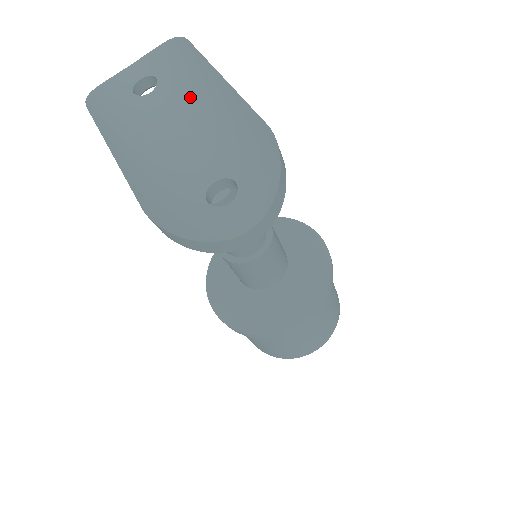
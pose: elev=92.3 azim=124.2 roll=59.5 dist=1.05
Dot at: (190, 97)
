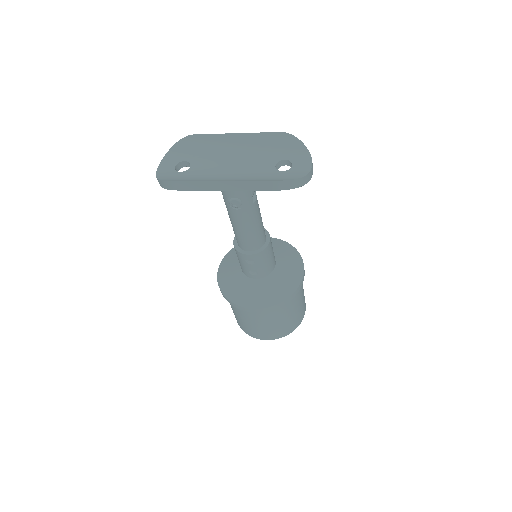
Dot at: (219, 153)
